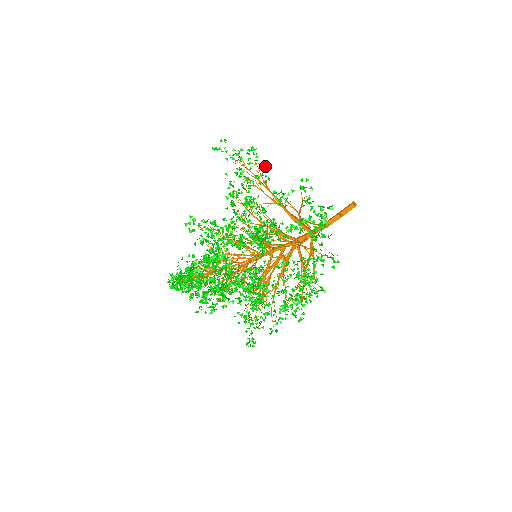
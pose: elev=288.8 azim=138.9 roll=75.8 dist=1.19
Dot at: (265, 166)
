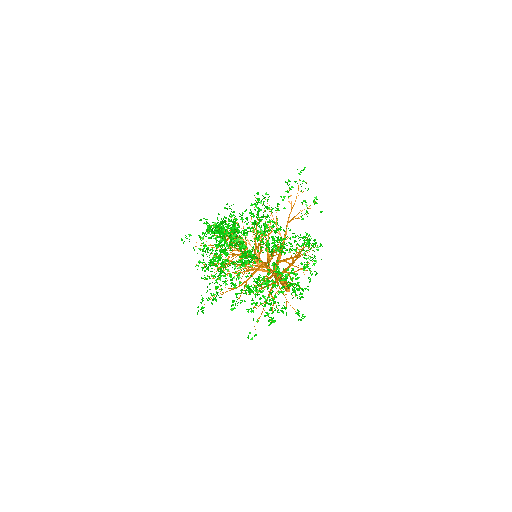
Dot at: occluded
